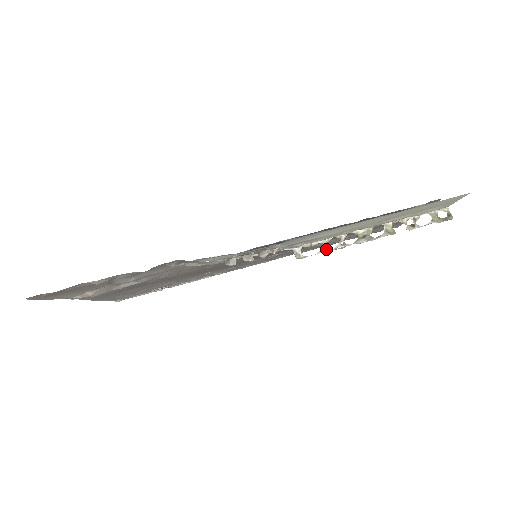
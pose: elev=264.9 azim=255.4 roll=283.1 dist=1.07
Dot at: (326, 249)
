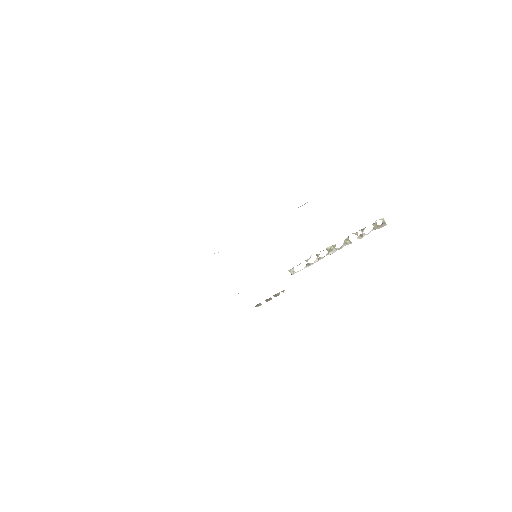
Dot at: (309, 265)
